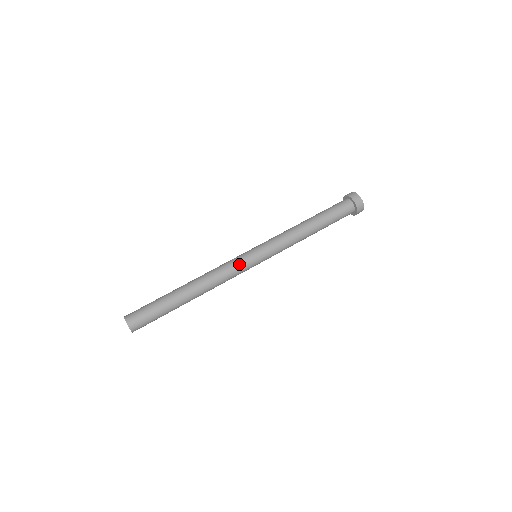
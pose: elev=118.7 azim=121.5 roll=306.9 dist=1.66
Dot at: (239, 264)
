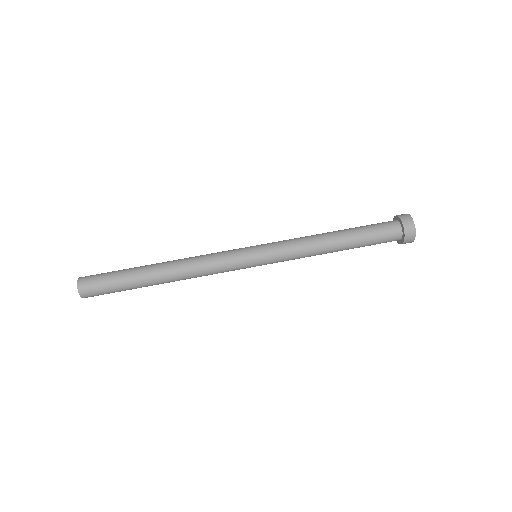
Dot at: (231, 268)
